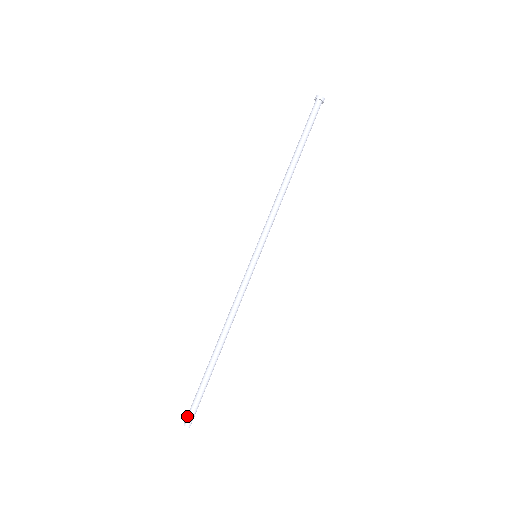
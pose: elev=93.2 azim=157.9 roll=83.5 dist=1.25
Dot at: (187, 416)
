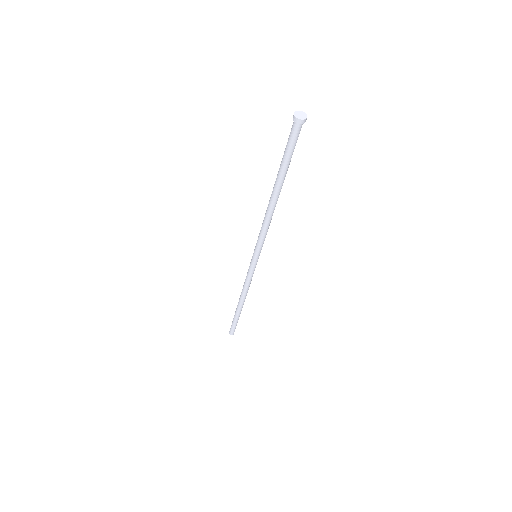
Dot at: (230, 331)
